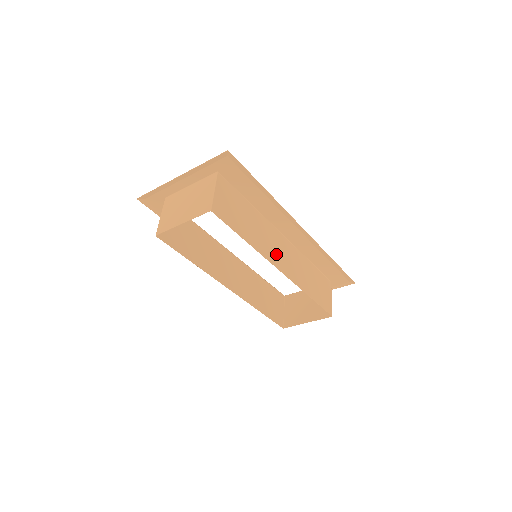
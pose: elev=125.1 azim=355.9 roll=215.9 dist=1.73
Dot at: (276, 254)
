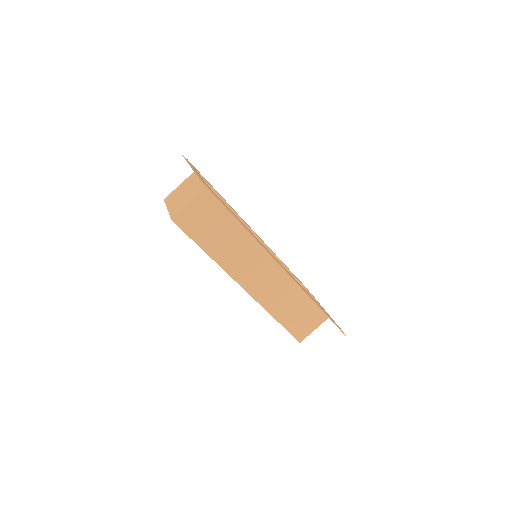
Dot at: (248, 273)
